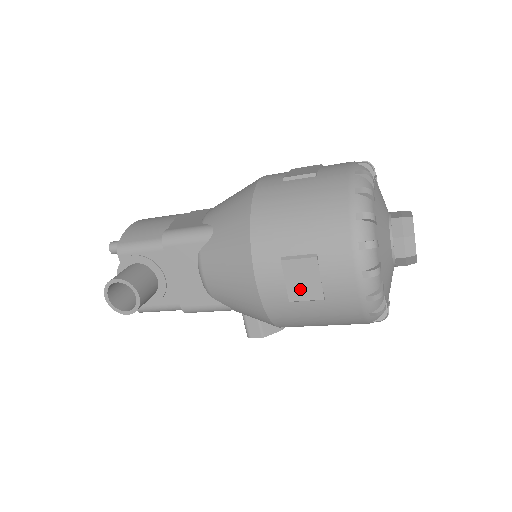
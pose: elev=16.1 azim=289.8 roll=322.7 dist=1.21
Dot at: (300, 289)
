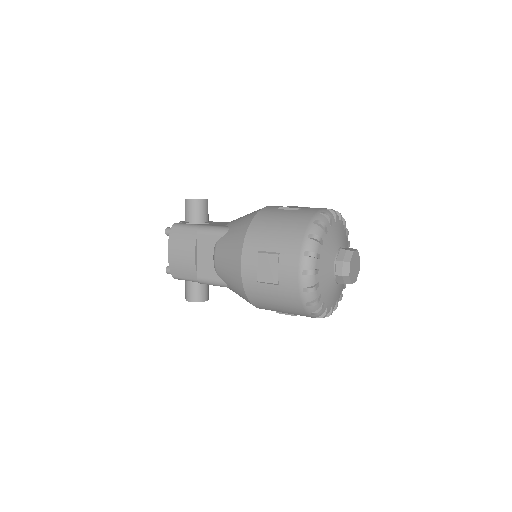
Dot at: occluded
